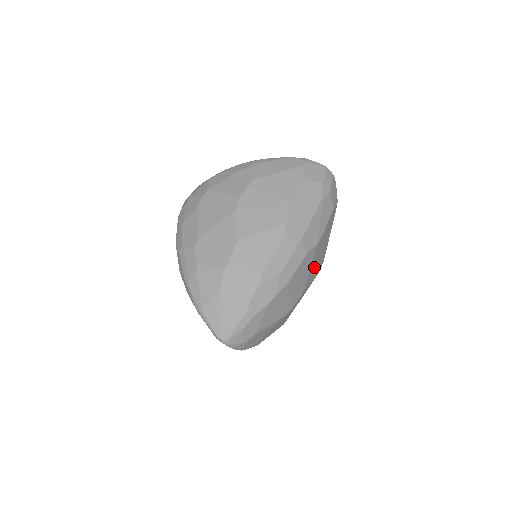
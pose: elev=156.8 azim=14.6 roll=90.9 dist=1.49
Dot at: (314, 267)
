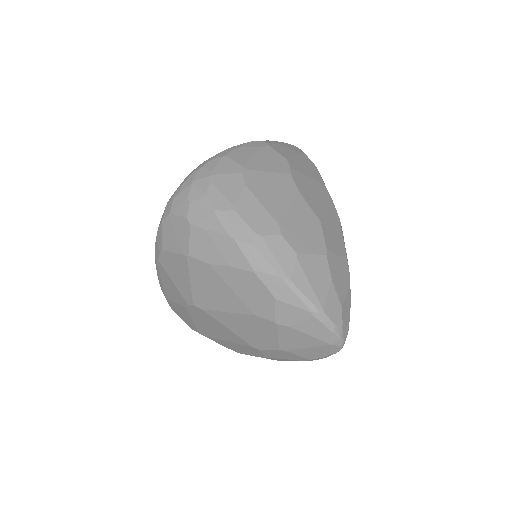
Dot at: occluded
